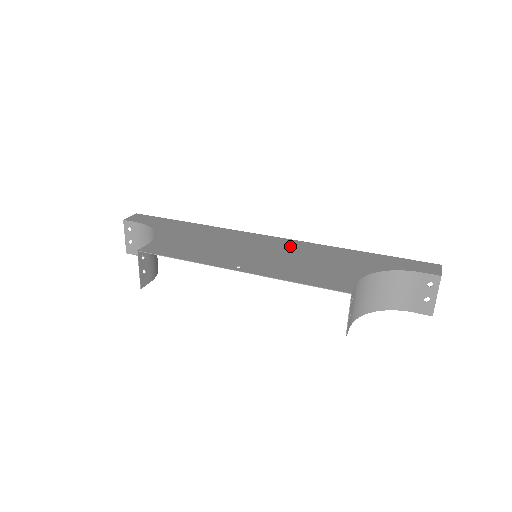
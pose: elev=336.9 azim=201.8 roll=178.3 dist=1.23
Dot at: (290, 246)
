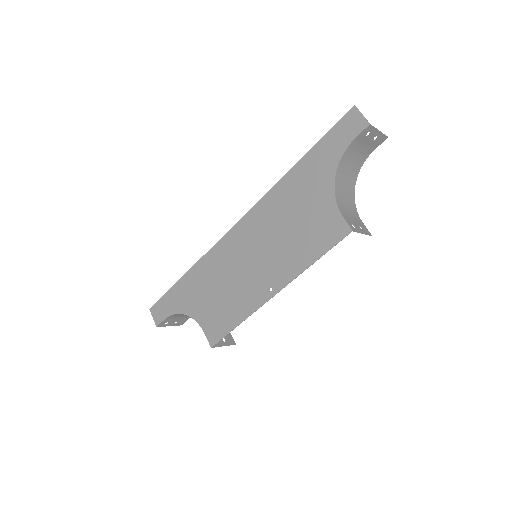
Dot at: (259, 221)
